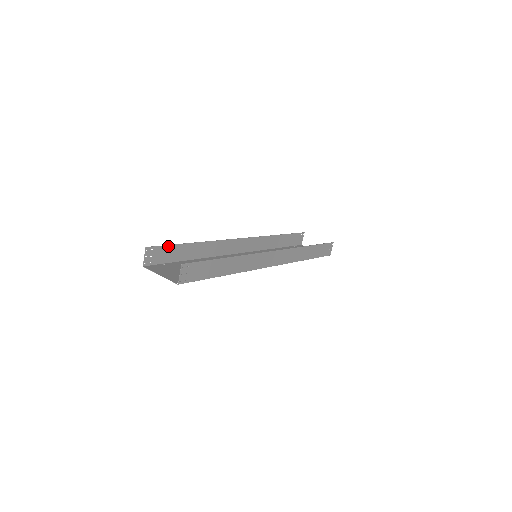
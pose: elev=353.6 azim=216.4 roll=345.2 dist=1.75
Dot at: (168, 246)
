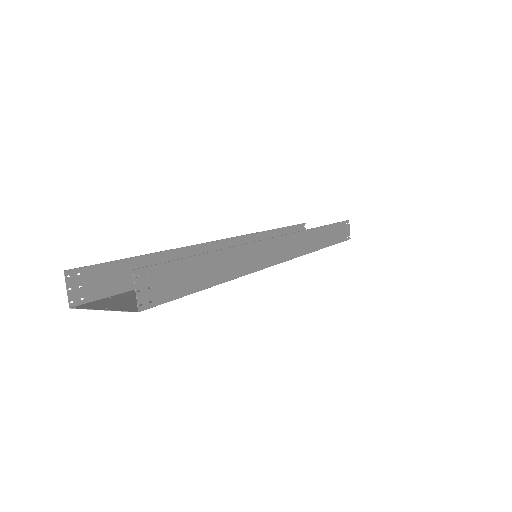
Dot at: (108, 264)
